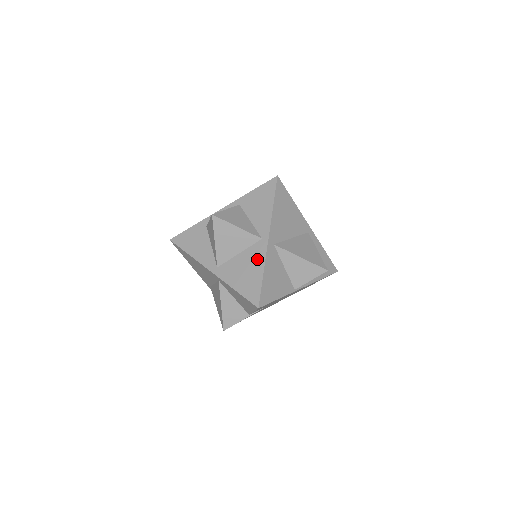
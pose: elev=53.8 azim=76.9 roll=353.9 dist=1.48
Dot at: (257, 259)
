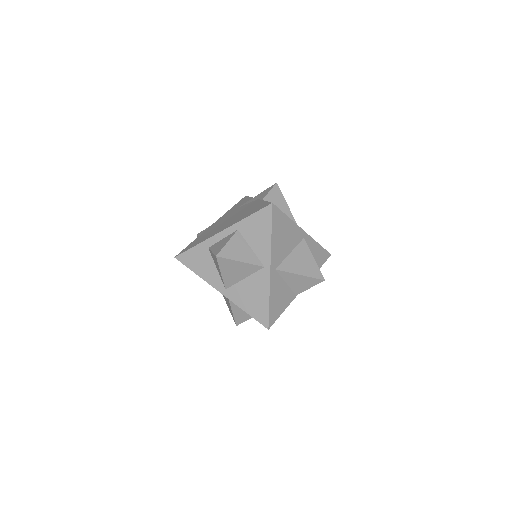
Dot at: (262, 286)
